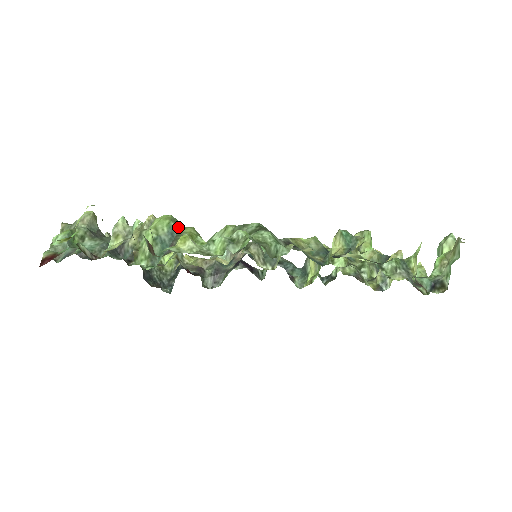
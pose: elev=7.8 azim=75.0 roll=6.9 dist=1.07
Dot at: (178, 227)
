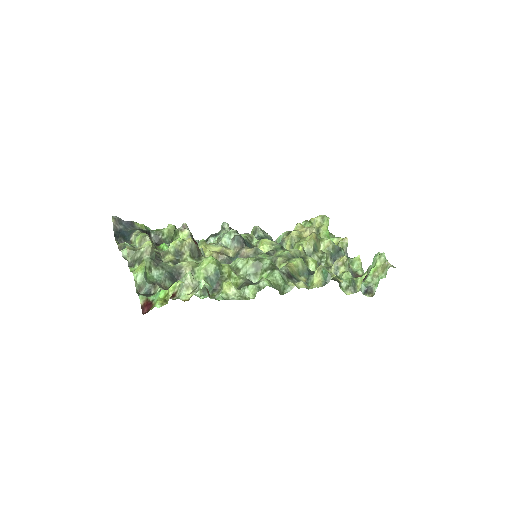
Dot at: (220, 268)
